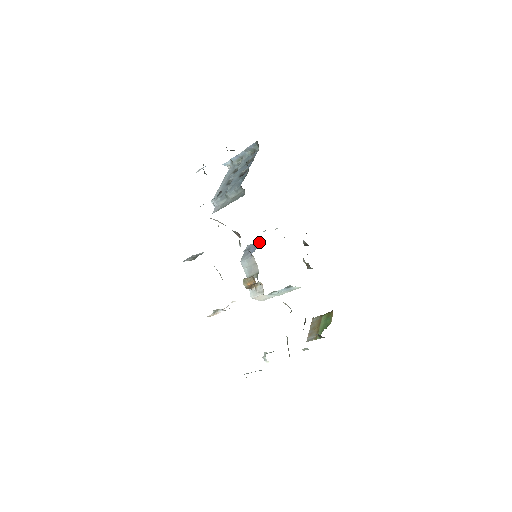
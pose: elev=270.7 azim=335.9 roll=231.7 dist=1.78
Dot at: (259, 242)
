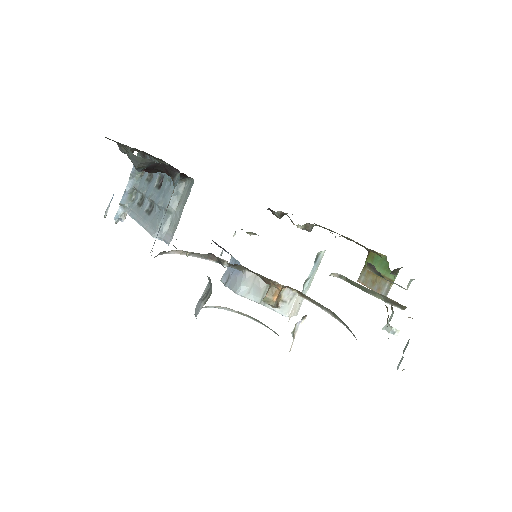
Dot at: (233, 259)
